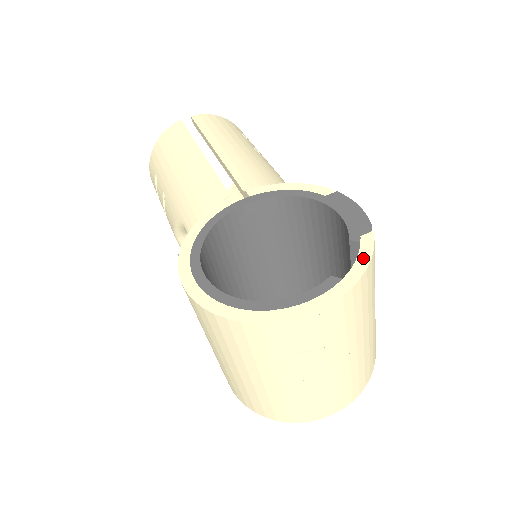
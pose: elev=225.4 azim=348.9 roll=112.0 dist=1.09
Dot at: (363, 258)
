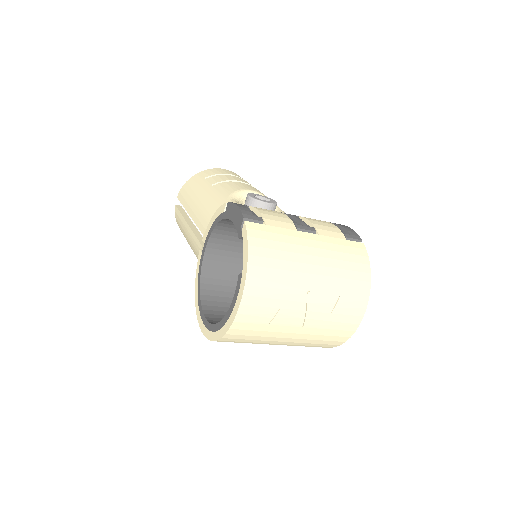
Dot at: (245, 248)
